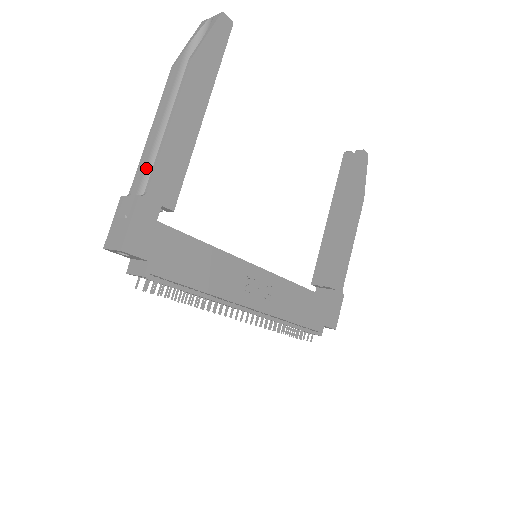
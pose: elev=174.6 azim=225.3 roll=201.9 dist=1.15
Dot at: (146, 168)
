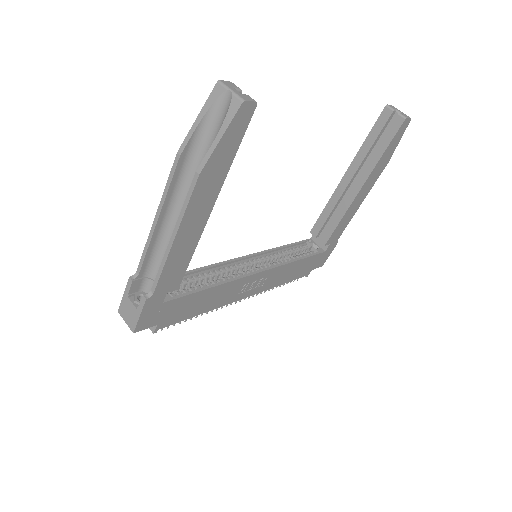
Dot at: (151, 252)
